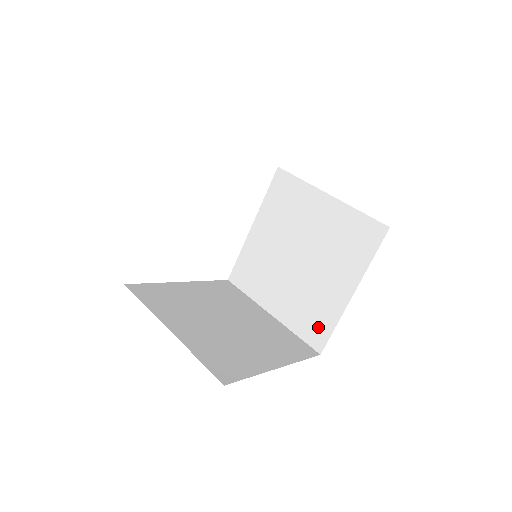
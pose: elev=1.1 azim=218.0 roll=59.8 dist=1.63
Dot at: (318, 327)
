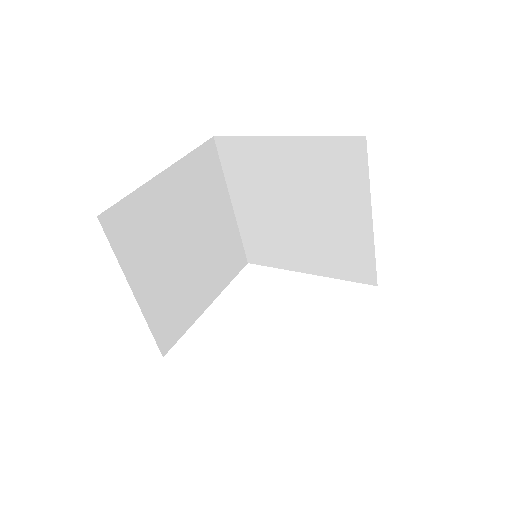
Dot at: (262, 254)
